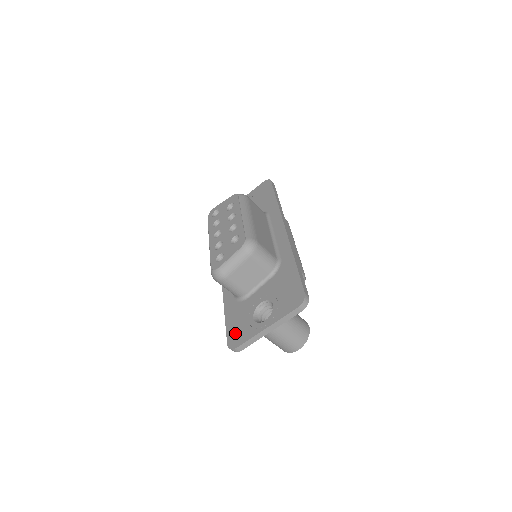
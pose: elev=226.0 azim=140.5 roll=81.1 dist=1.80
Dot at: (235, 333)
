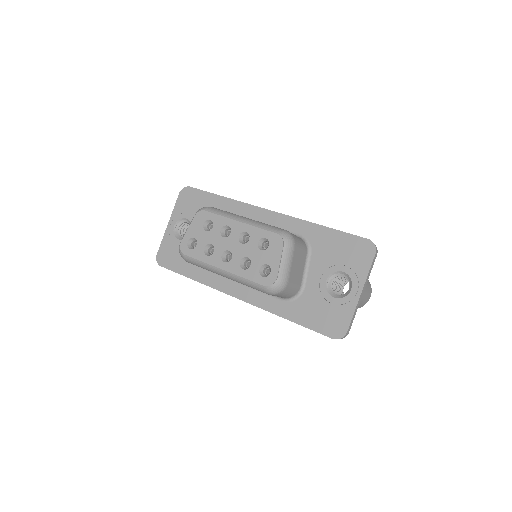
Dot at: (329, 324)
